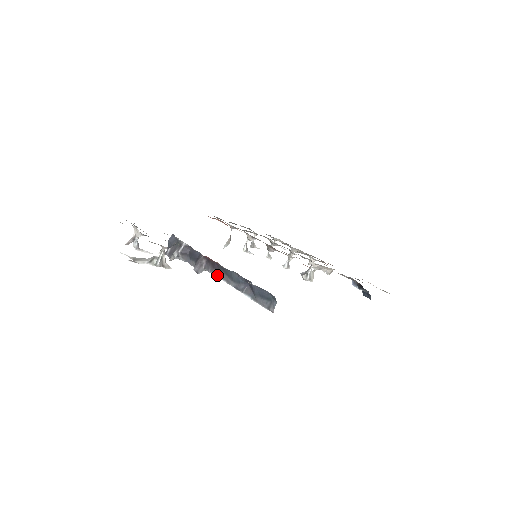
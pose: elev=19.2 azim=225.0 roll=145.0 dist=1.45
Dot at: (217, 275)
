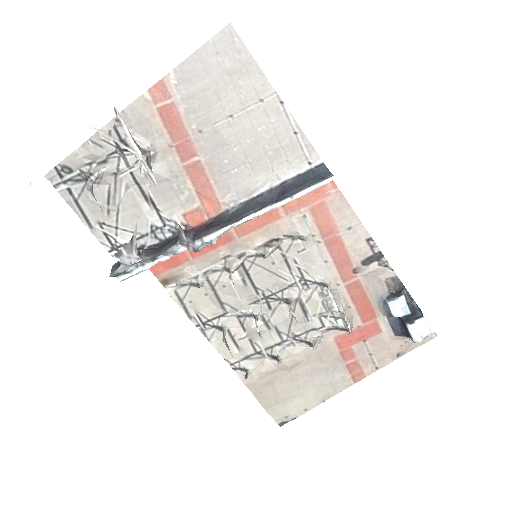
Dot at: (219, 229)
